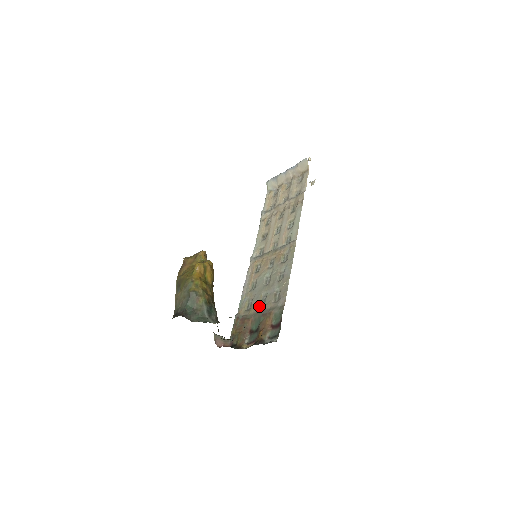
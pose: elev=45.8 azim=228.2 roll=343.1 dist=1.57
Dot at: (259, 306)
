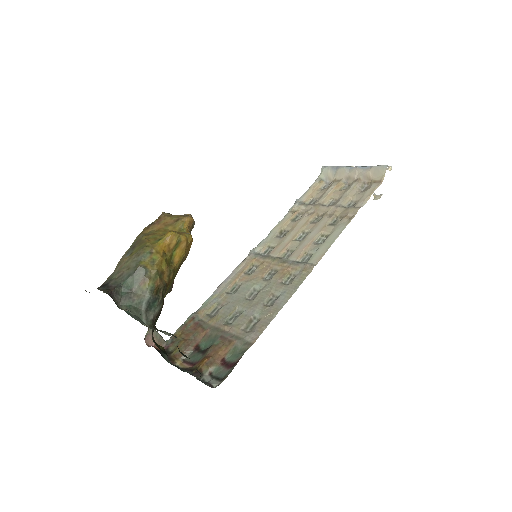
Dot at: (224, 321)
